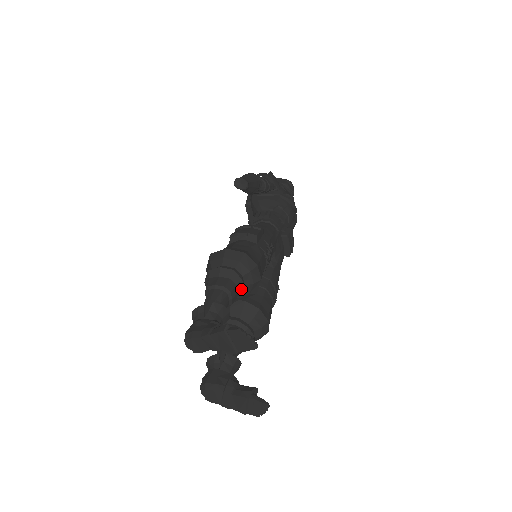
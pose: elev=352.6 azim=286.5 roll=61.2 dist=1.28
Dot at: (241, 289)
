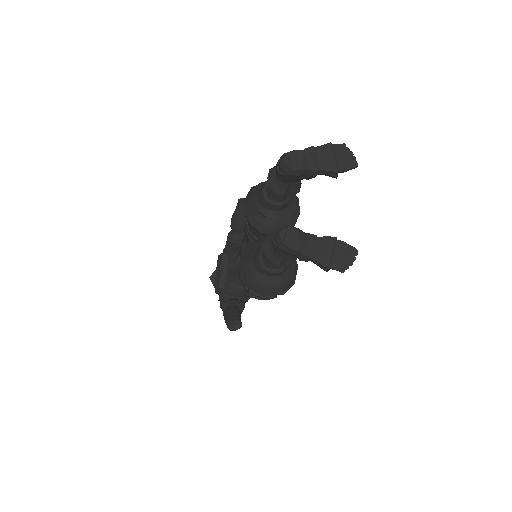
Dot at: (292, 199)
